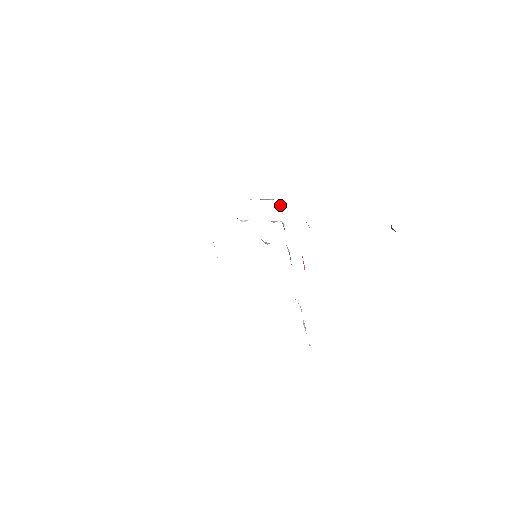
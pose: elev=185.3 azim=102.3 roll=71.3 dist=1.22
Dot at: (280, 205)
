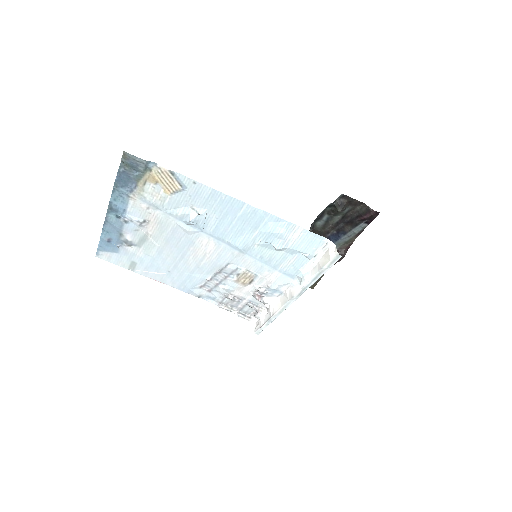
Dot at: (256, 326)
